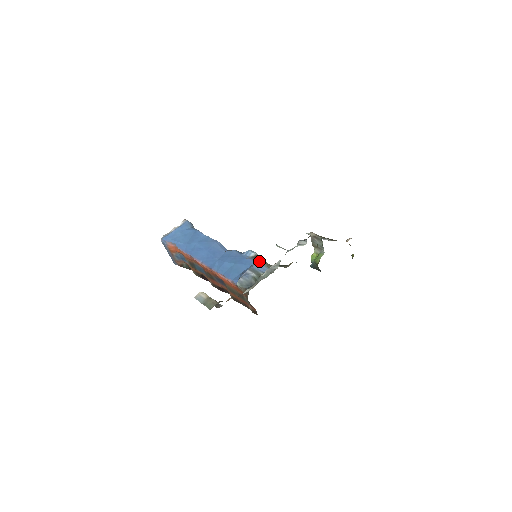
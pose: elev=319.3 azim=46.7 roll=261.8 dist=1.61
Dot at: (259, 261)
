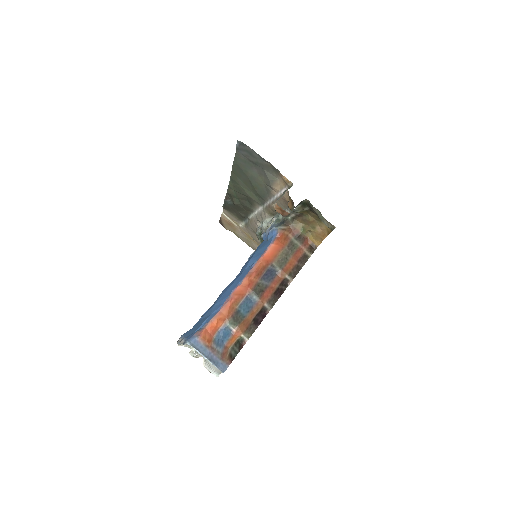
Dot at: (262, 234)
